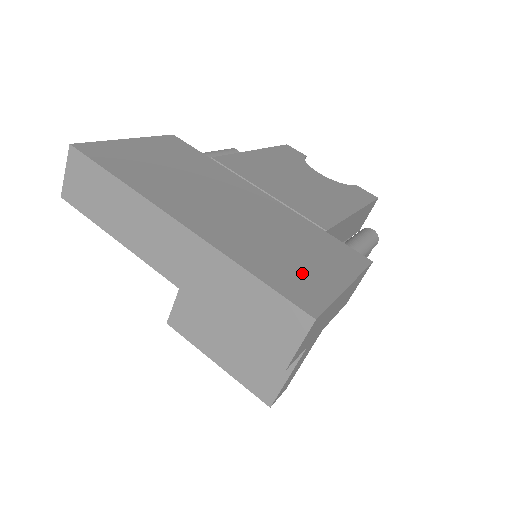
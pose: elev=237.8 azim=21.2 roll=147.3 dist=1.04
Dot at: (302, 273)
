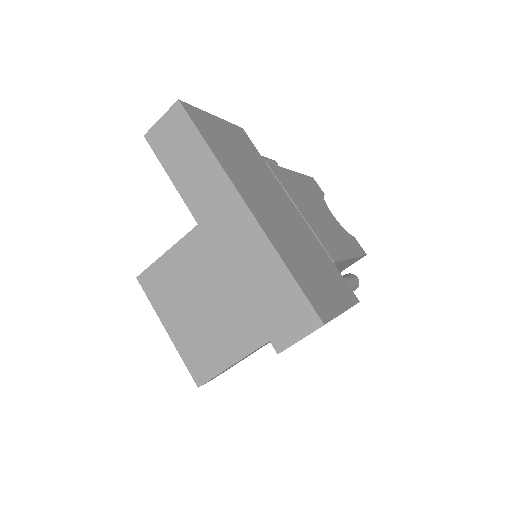
Dot at: (318, 286)
